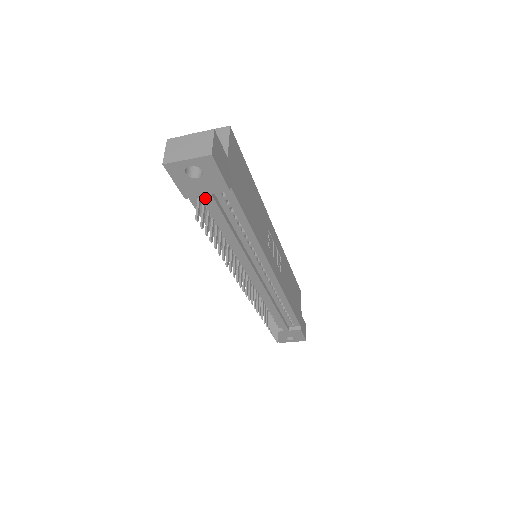
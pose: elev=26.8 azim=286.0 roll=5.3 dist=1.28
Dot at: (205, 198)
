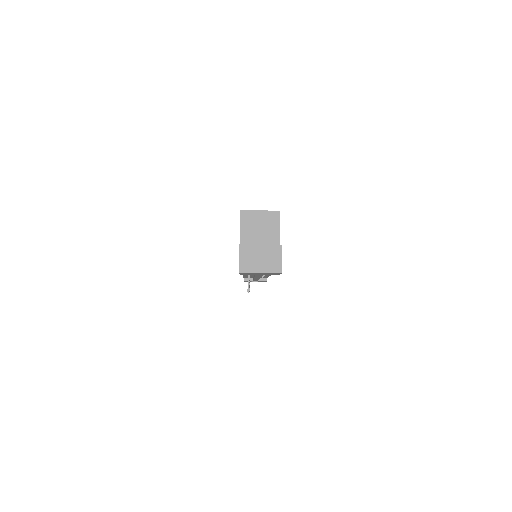
Dot at: occluded
